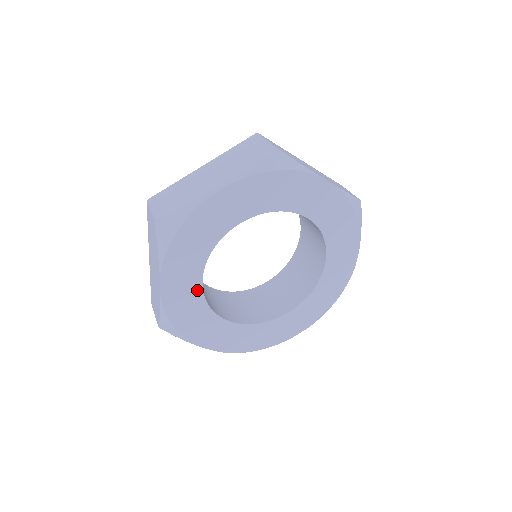
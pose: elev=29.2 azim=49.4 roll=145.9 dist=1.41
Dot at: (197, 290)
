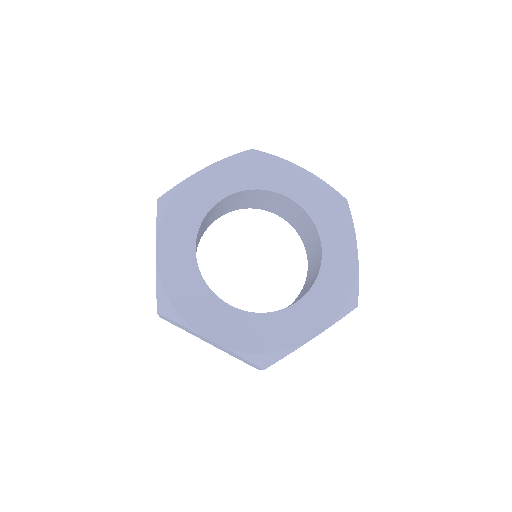
Dot at: (191, 259)
